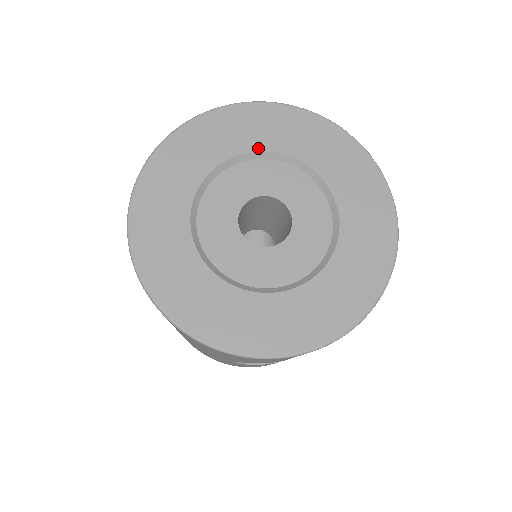
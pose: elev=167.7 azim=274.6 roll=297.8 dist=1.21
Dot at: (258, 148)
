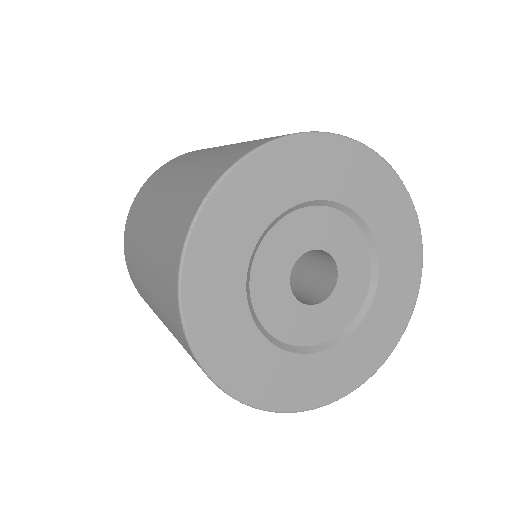
Dot at: (316, 195)
